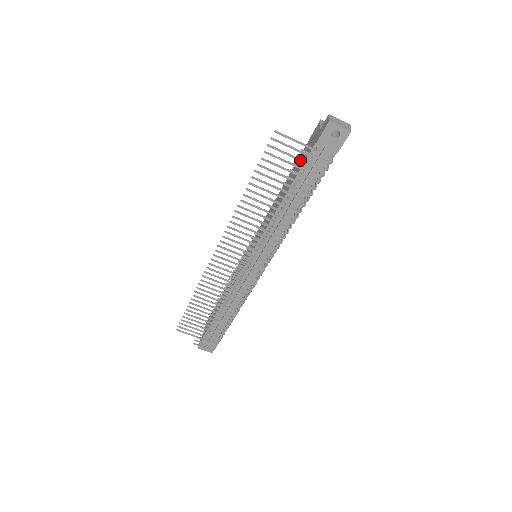
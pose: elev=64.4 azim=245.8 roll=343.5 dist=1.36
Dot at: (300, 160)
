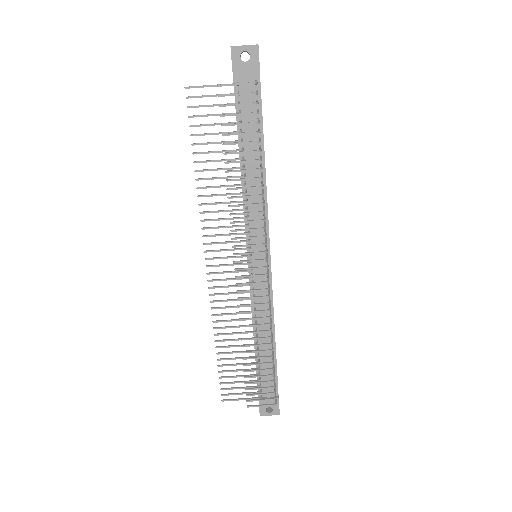
Dot at: occluded
